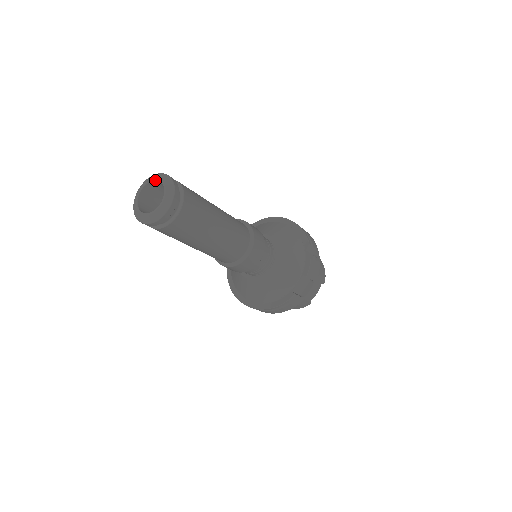
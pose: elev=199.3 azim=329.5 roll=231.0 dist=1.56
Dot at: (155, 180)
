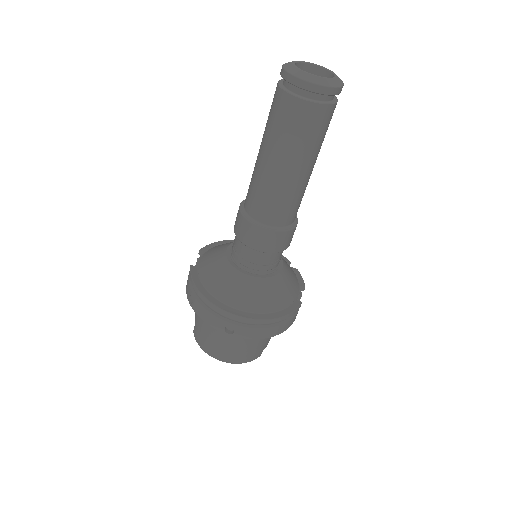
Dot at: (309, 63)
